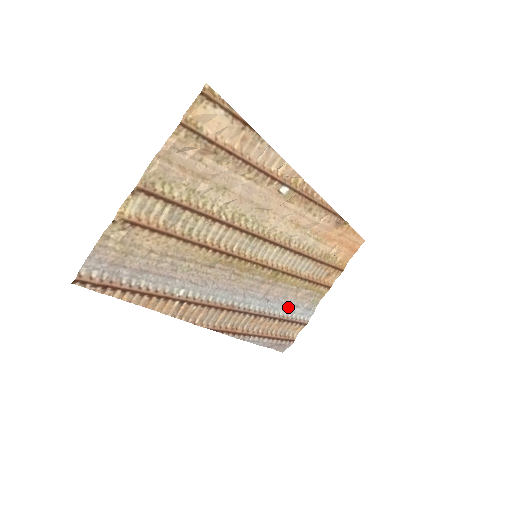
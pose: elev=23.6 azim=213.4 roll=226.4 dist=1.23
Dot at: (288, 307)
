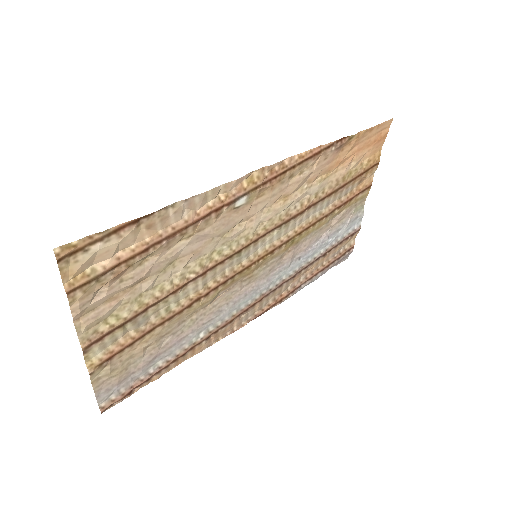
Dot at: (327, 241)
